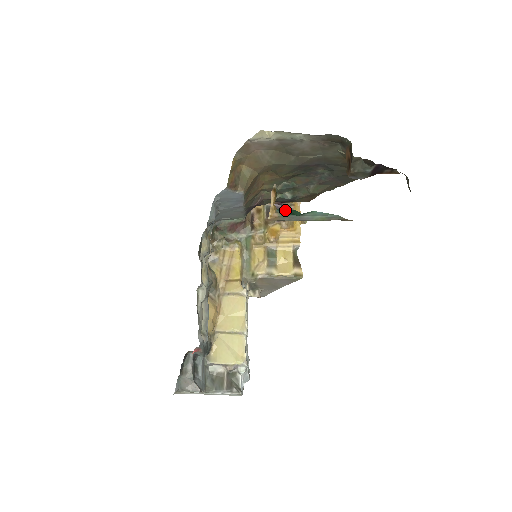
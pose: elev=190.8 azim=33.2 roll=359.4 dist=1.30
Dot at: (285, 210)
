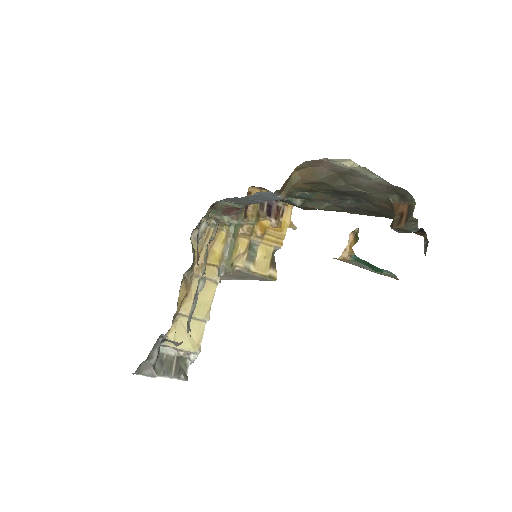
Dot at: (365, 261)
